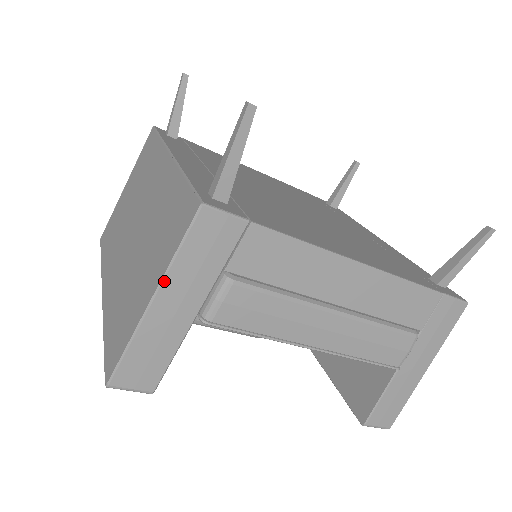
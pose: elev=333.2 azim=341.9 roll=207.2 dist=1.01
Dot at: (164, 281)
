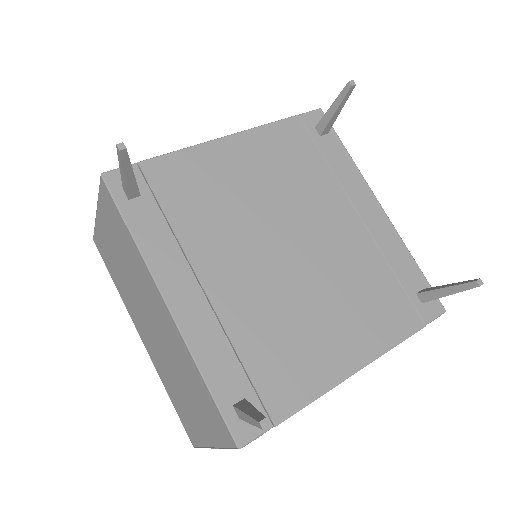
Dot at: (220, 448)
